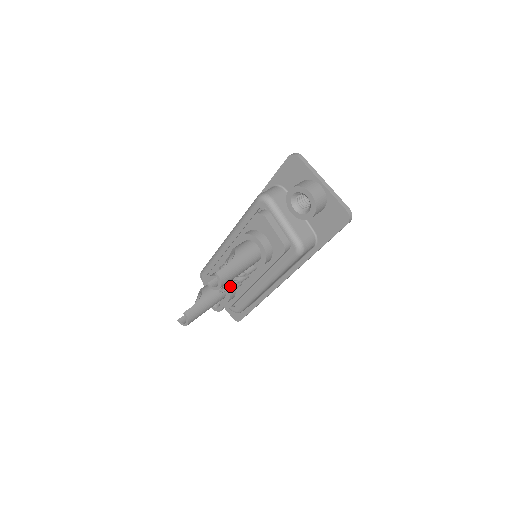
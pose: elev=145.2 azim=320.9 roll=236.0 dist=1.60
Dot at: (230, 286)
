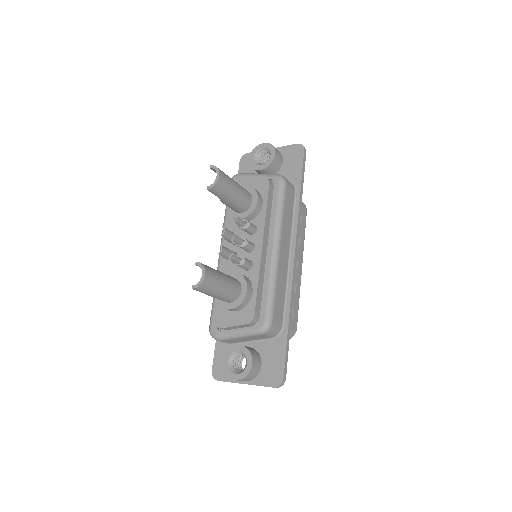
Dot at: (239, 256)
